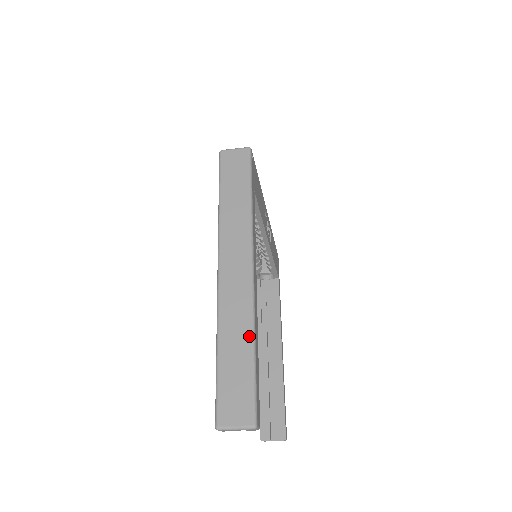
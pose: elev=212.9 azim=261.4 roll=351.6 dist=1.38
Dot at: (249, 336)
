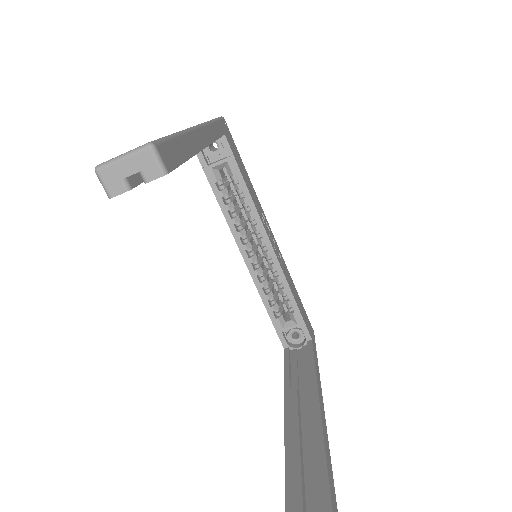
Dot at: occluded
